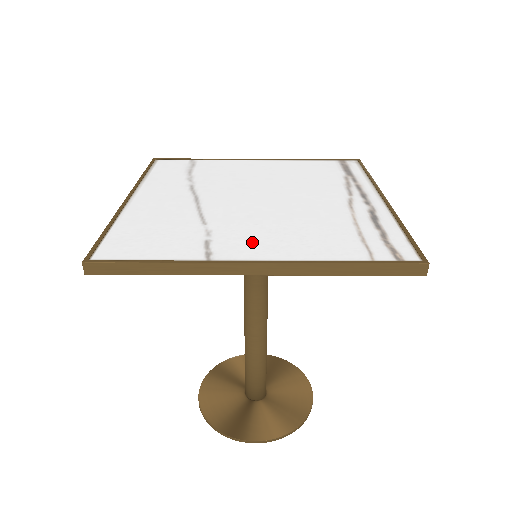
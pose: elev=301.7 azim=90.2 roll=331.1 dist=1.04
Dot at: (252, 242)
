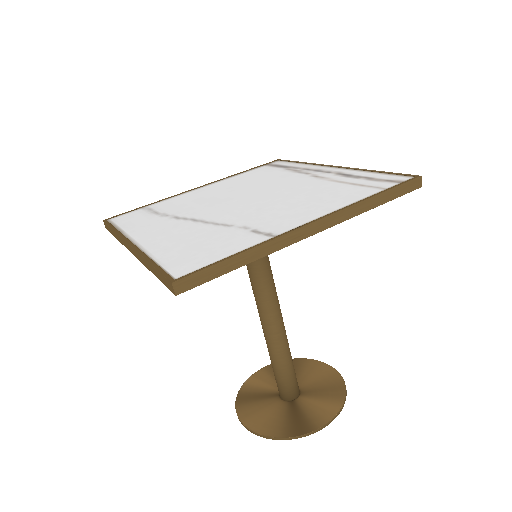
Dot at: (288, 217)
